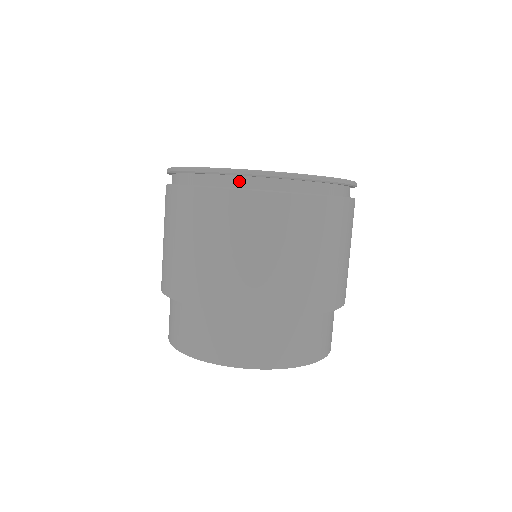
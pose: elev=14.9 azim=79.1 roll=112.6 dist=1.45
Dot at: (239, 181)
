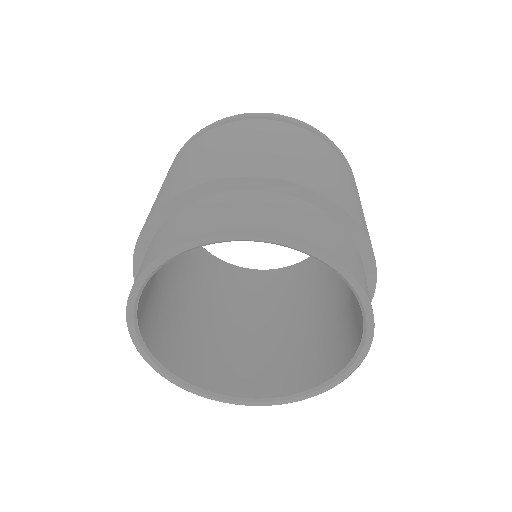
Dot at: occluded
